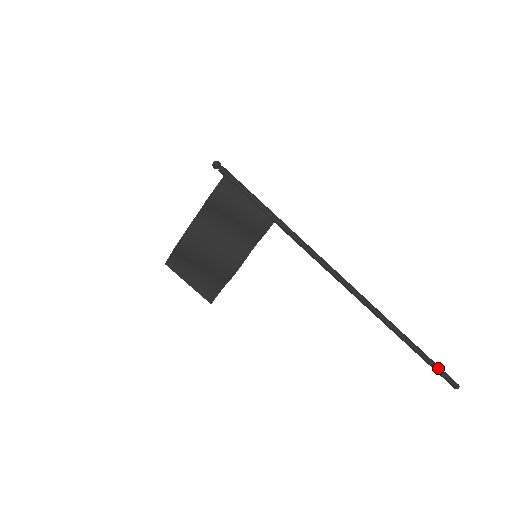
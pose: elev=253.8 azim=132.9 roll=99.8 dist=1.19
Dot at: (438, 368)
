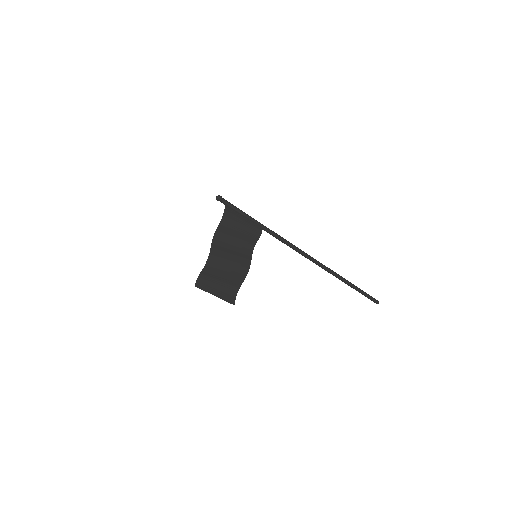
Dot at: (367, 294)
